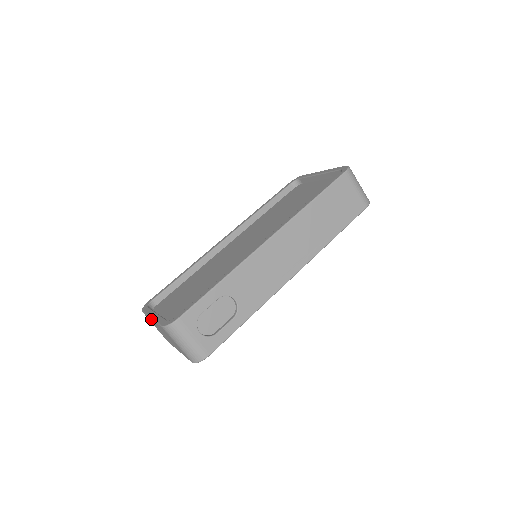
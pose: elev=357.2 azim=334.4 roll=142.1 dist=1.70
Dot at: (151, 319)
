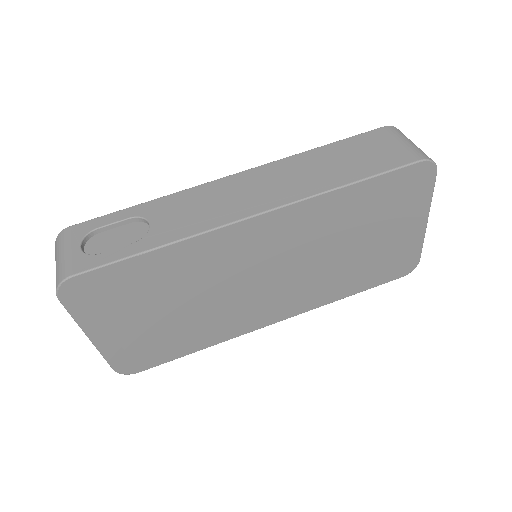
Dot at: occluded
